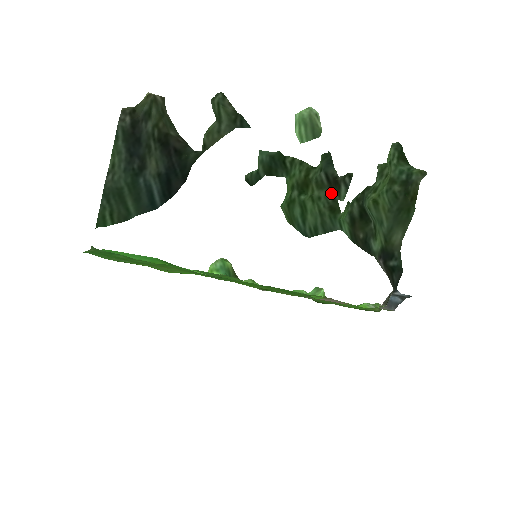
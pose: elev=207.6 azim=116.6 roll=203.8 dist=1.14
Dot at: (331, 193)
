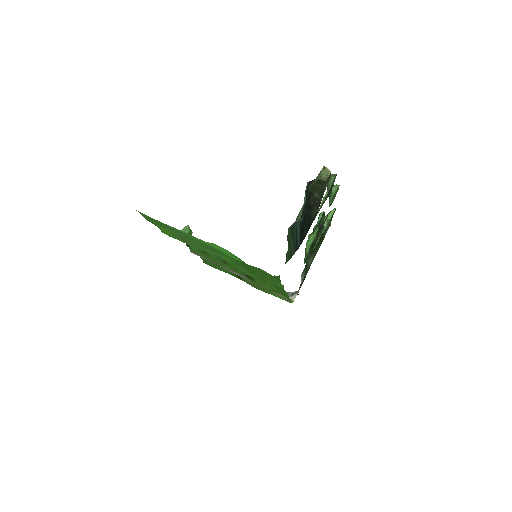
Dot at: (317, 237)
